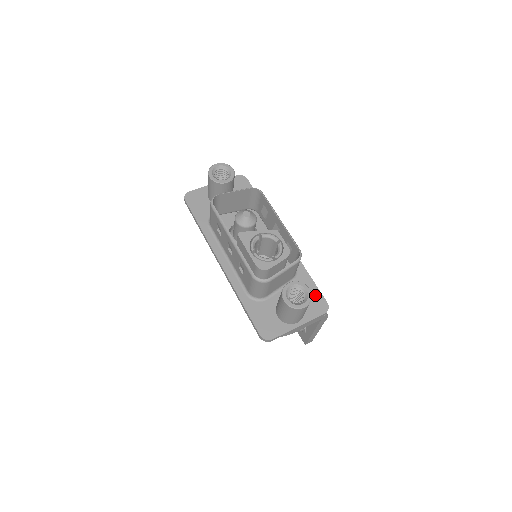
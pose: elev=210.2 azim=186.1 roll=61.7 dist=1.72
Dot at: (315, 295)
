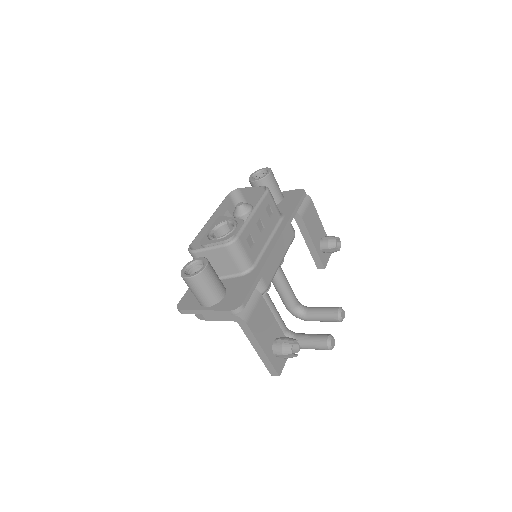
Dot at: (242, 293)
